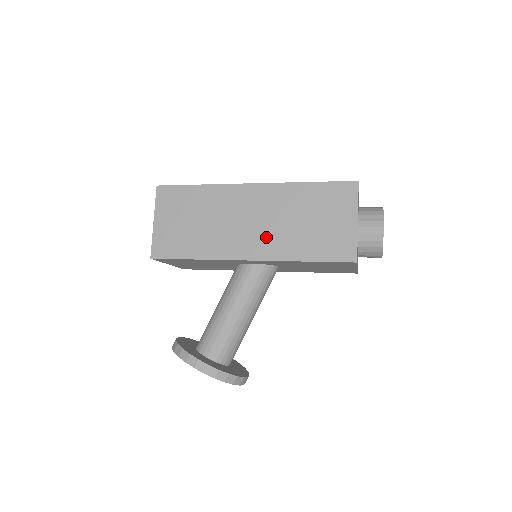
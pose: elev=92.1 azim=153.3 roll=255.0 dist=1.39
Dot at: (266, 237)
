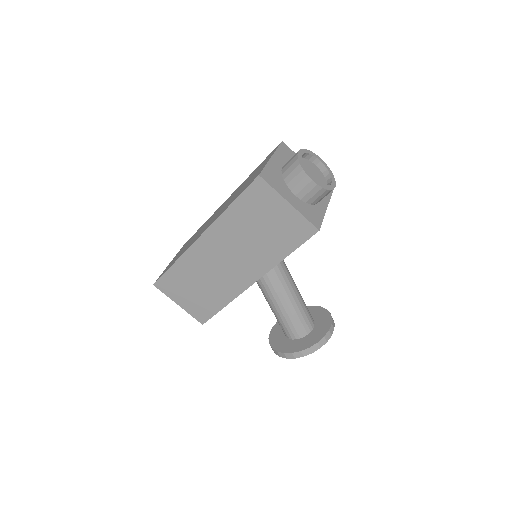
Dot at: (247, 262)
